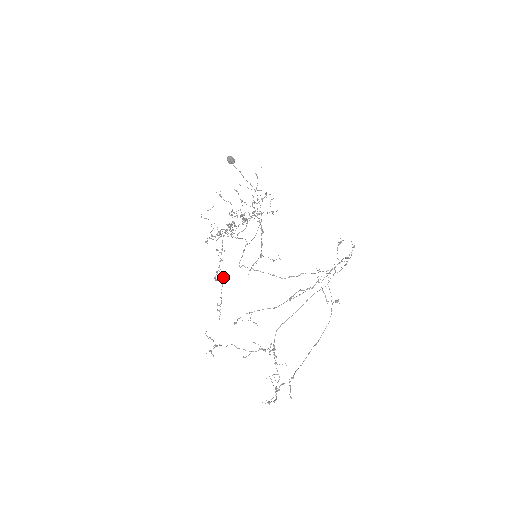
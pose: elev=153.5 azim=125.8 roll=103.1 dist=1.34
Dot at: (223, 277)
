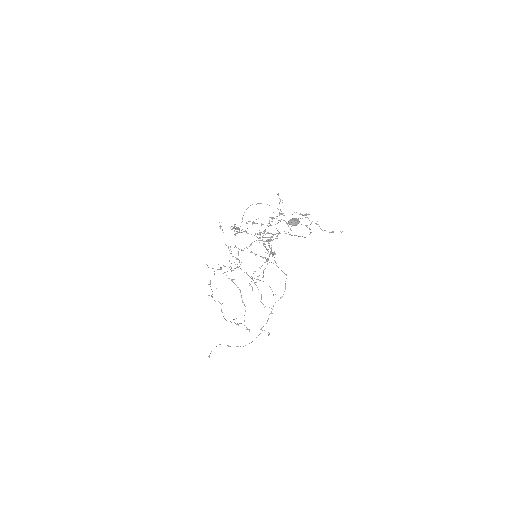
Dot at: (235, 235)
